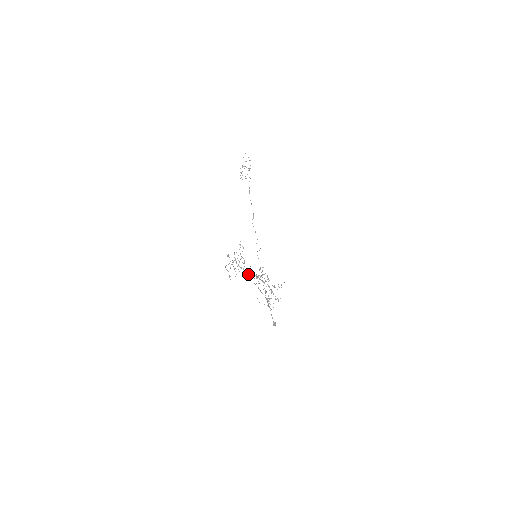
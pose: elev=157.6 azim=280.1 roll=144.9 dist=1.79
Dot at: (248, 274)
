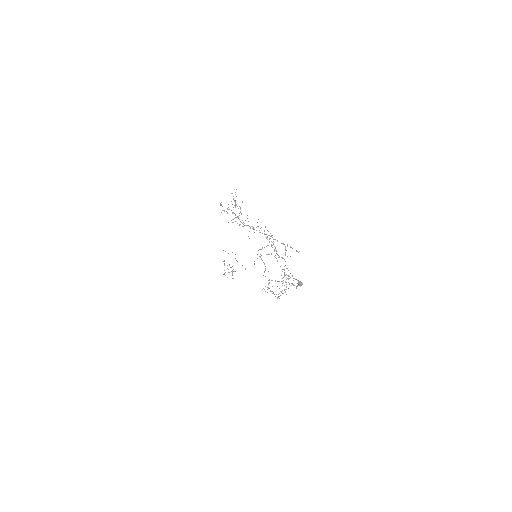
Dot at: occluded
